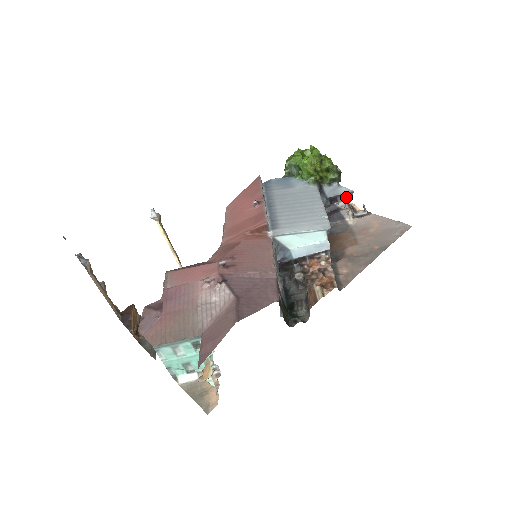
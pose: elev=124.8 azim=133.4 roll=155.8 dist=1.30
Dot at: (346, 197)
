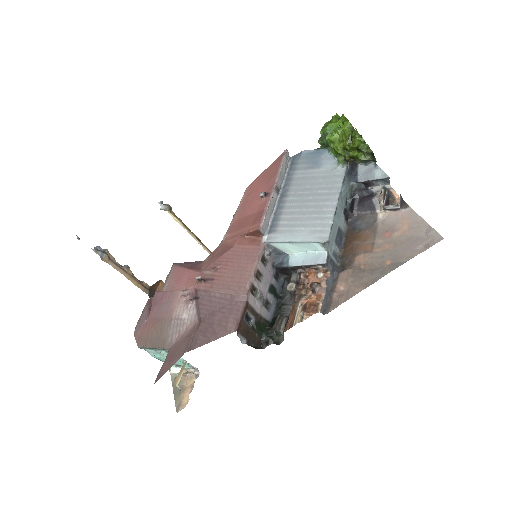
Dot at: (383, 181)
